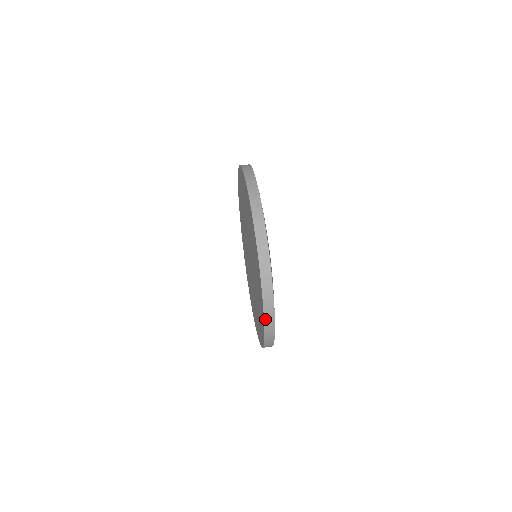
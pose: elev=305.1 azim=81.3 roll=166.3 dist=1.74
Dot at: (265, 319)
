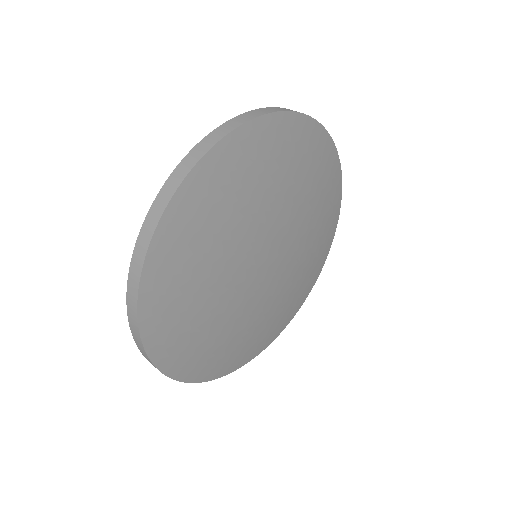
Dot at: (135, 339)
